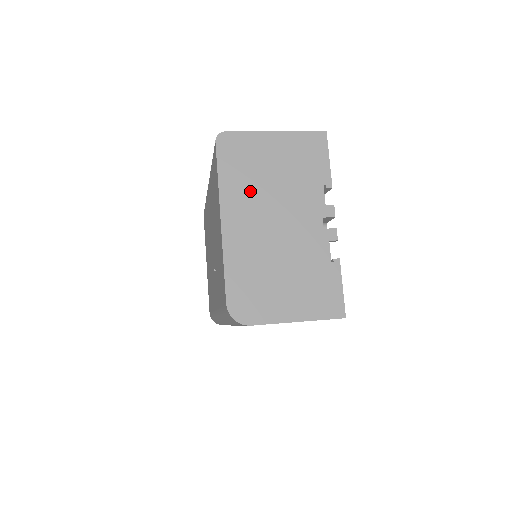
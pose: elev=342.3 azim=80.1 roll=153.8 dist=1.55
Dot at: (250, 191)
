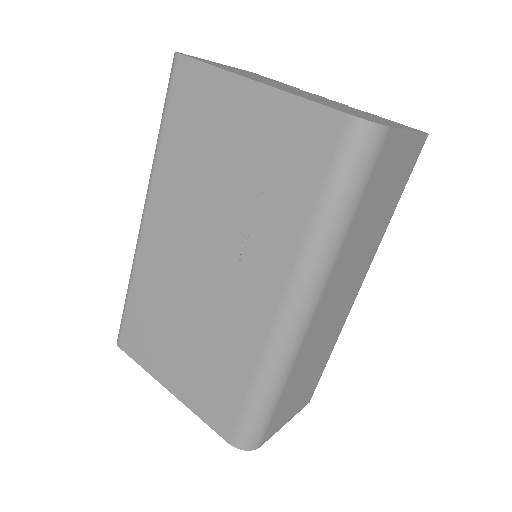
Dot at: (249, 76)
